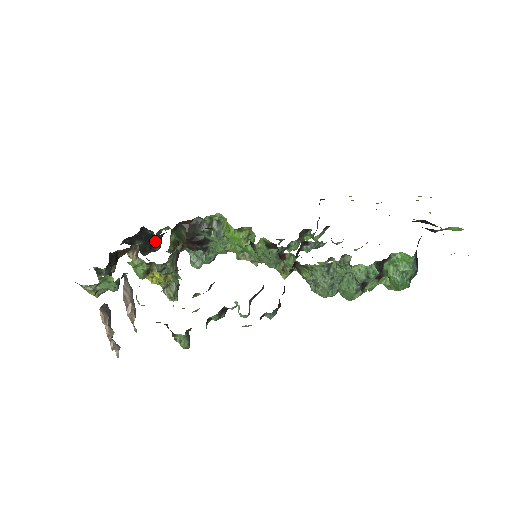
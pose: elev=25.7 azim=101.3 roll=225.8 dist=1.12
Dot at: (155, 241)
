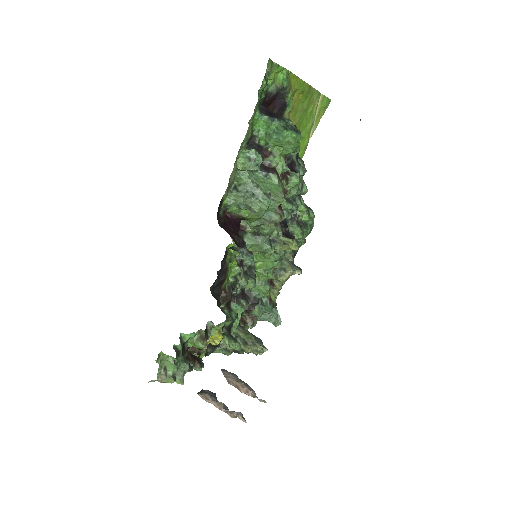
Dot at: occluded
